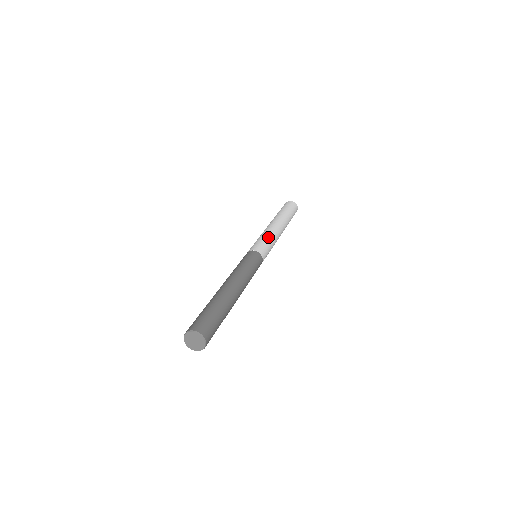
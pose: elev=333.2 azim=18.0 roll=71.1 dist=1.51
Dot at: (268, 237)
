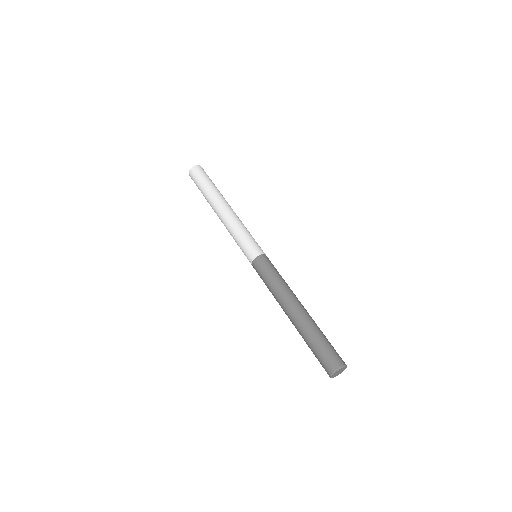
Dot at: occluded
